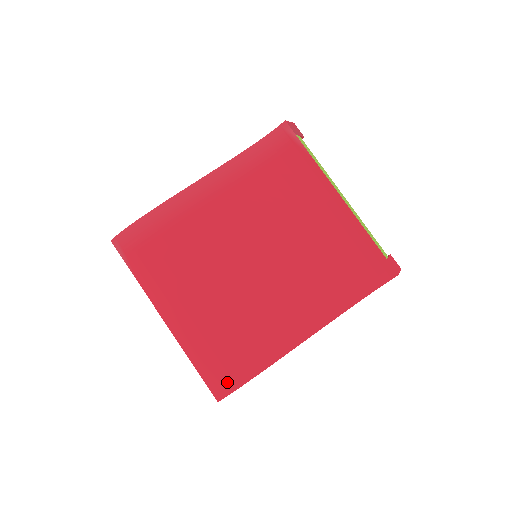
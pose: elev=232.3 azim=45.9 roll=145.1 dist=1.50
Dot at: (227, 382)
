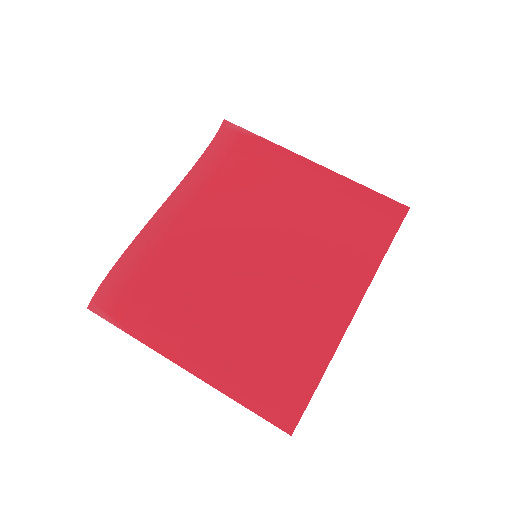
Dot at: (291, 404)
